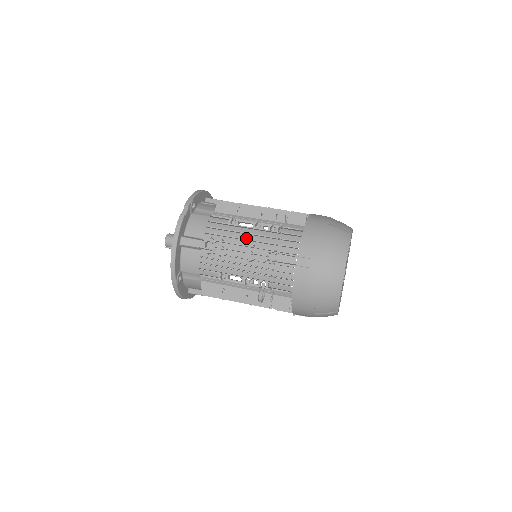
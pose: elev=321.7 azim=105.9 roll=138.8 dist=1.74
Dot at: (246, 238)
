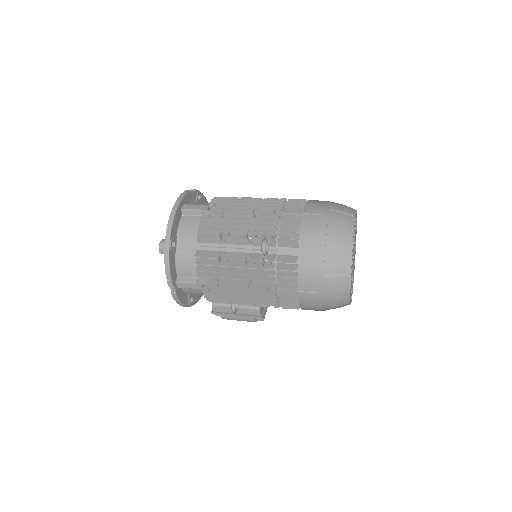
Dot at: occluded
